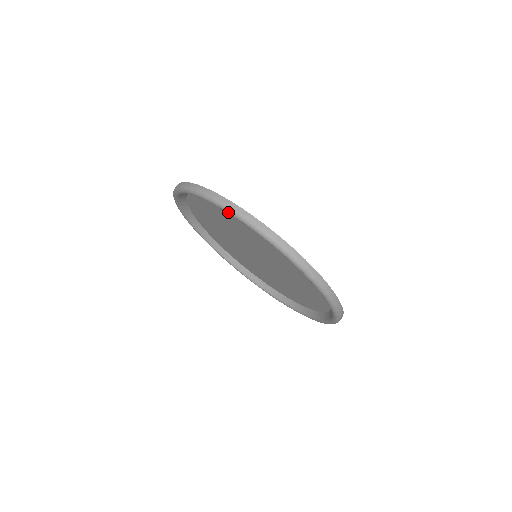
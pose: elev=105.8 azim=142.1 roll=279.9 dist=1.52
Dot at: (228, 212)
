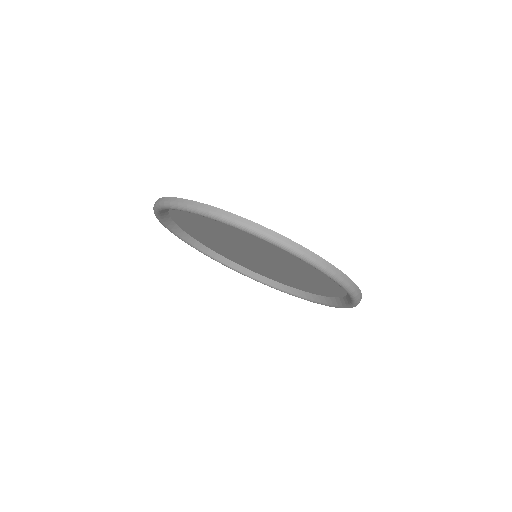
Dot at: (243, 230)
